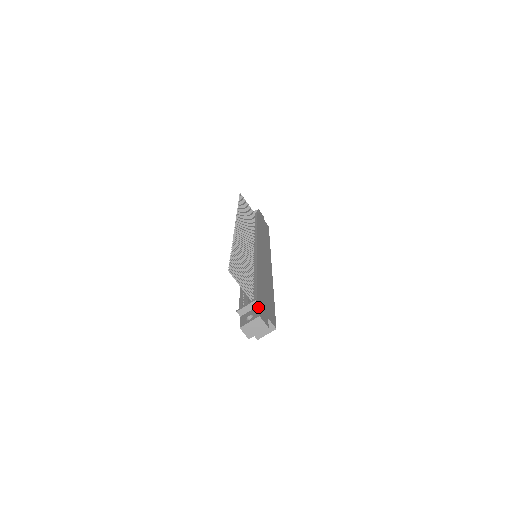
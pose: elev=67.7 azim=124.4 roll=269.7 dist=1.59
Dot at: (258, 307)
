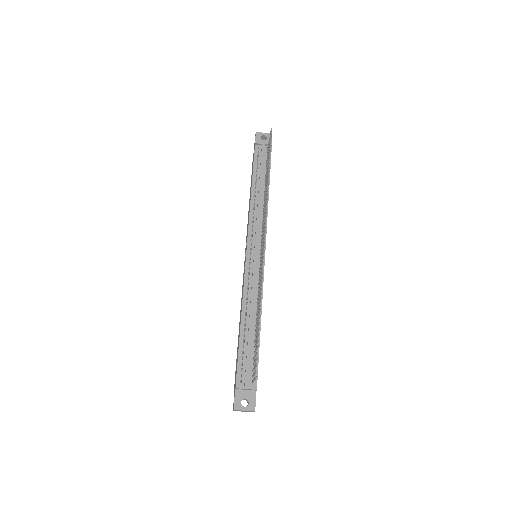
Dot at: (255, 394)
